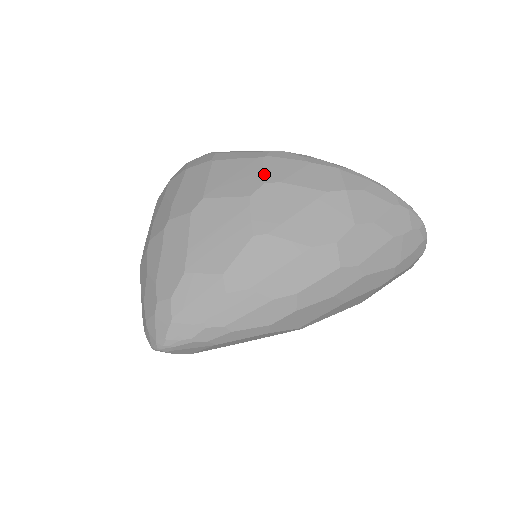
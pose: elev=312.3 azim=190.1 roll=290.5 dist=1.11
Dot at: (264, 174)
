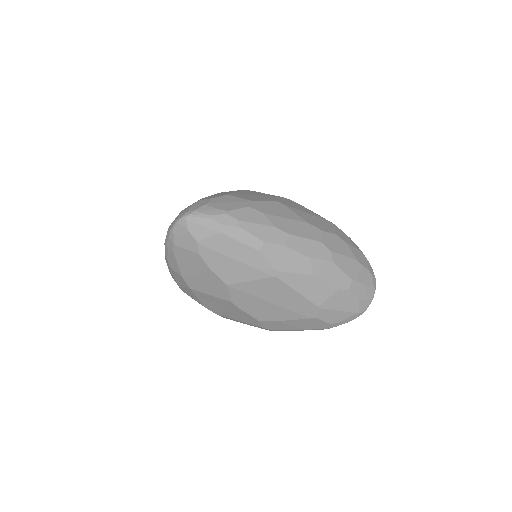
Dot at: occluded
